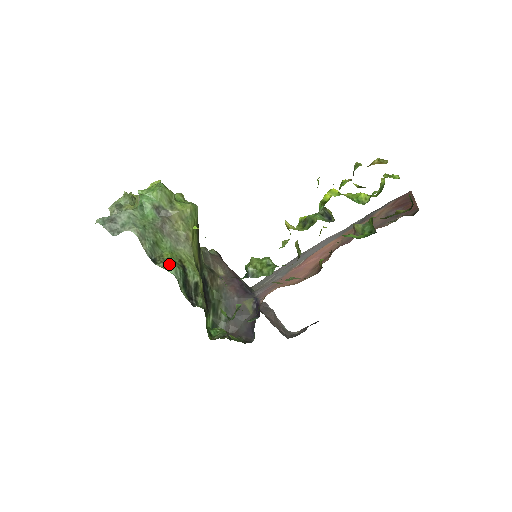
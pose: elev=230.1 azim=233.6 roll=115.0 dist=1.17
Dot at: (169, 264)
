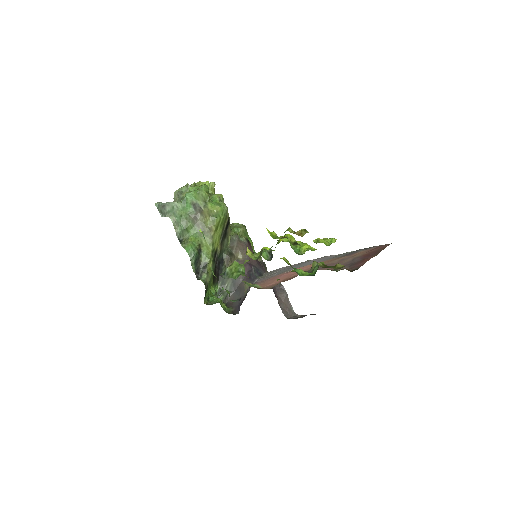
Dot at: (188, 246)
